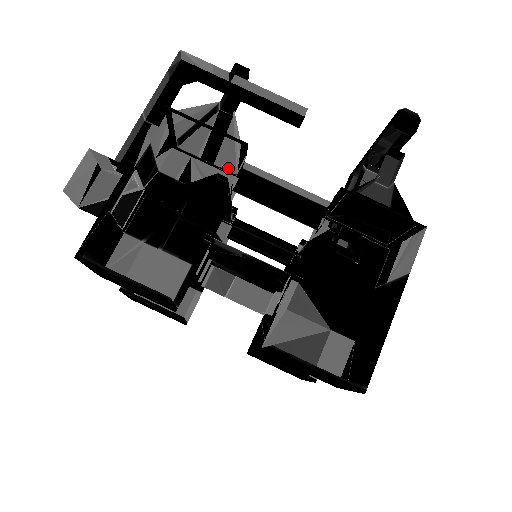
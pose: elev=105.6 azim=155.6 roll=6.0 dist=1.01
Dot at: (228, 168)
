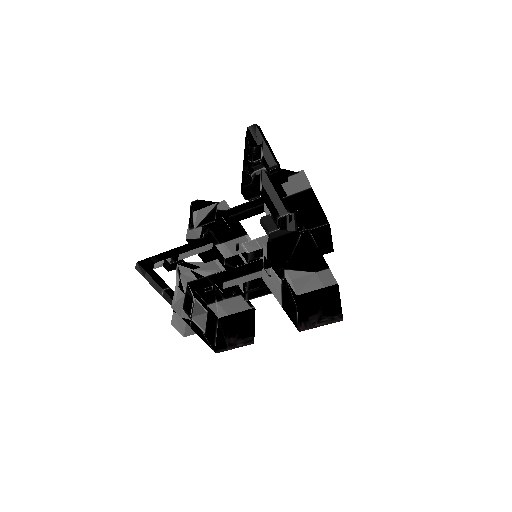
Dot at: (207, 264)
